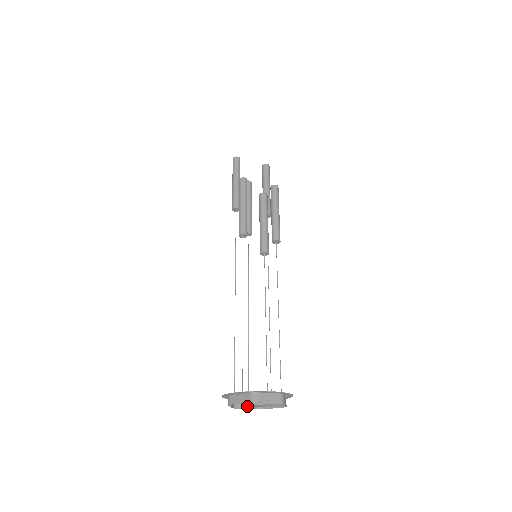
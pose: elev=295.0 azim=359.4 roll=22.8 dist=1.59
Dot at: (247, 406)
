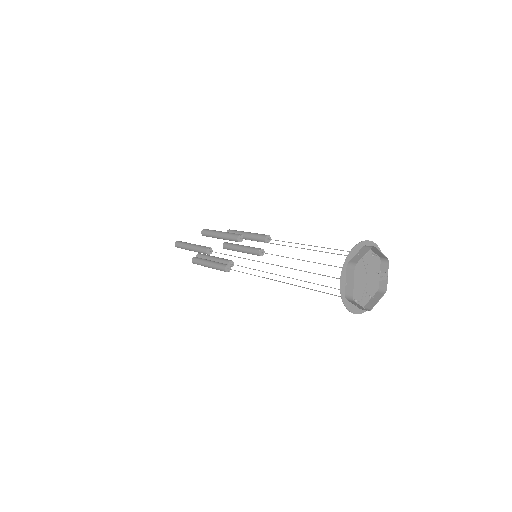
Dot at: (359, 305)
